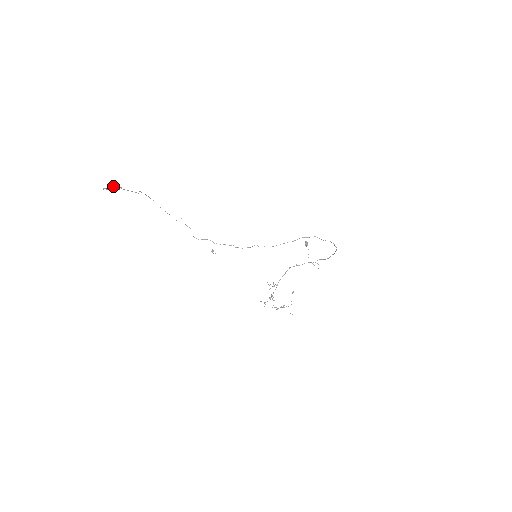
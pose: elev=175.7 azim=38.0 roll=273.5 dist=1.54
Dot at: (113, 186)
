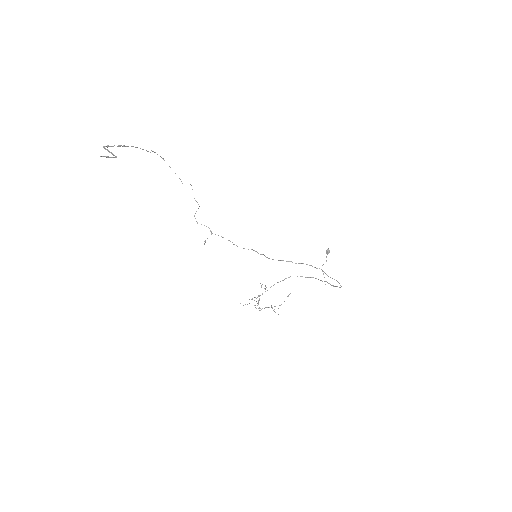
Dot at: (105, 156)
